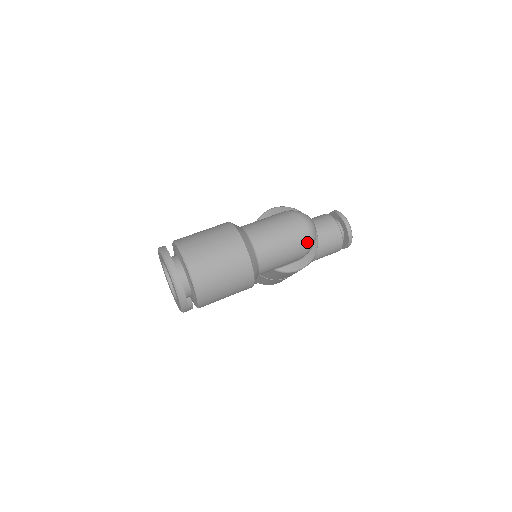
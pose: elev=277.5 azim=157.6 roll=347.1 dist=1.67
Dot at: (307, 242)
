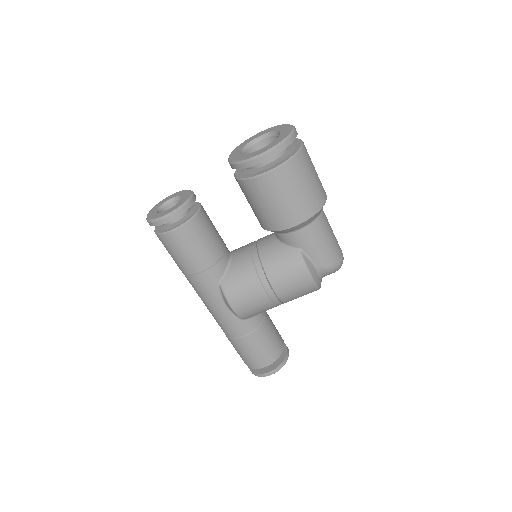
Dot at: (339, 259)
